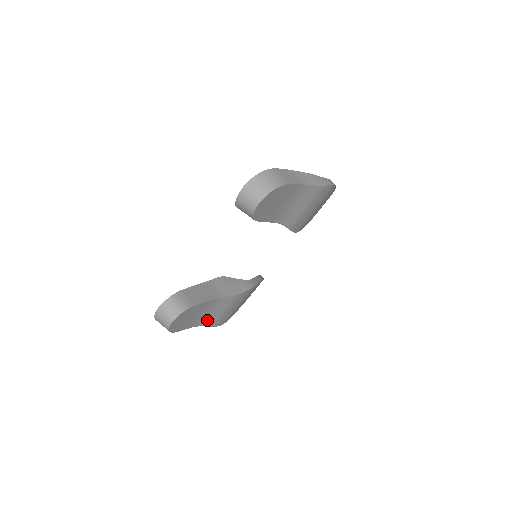
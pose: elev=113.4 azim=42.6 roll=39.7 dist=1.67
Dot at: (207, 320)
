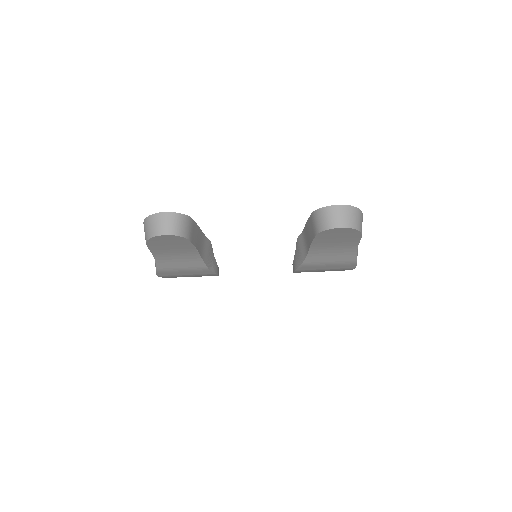
Dot at: (165, 261)
